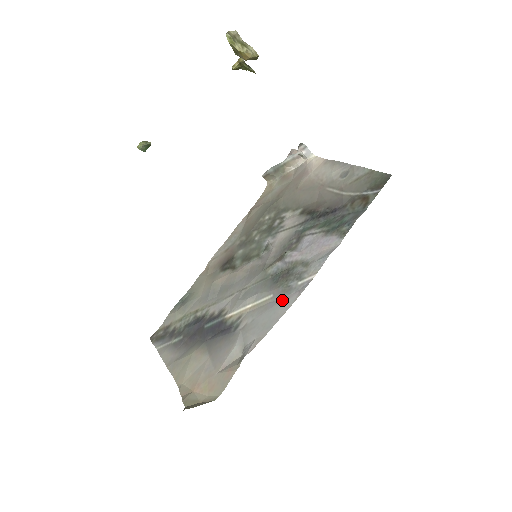
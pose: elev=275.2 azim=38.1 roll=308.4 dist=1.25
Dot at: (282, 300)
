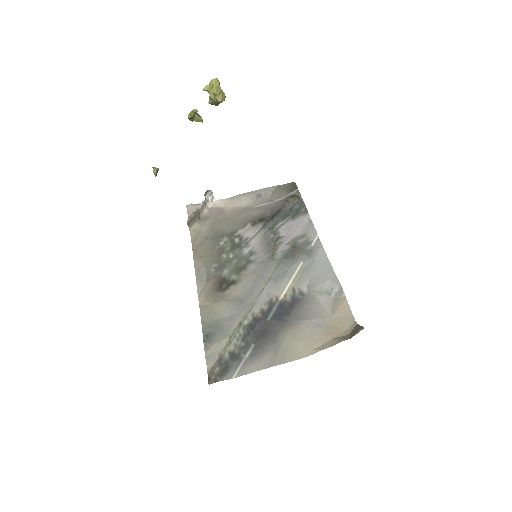
Dot at: (314, 258)
